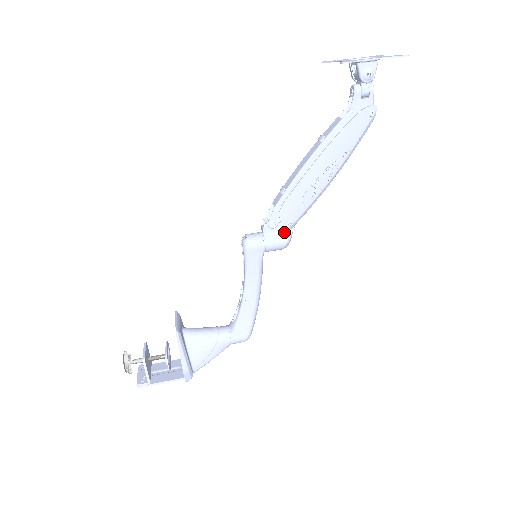
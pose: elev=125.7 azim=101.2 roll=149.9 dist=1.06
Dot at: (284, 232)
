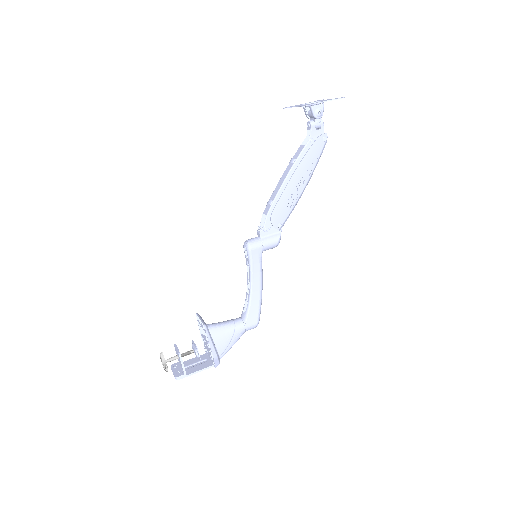
Dot at: (275, 234)
